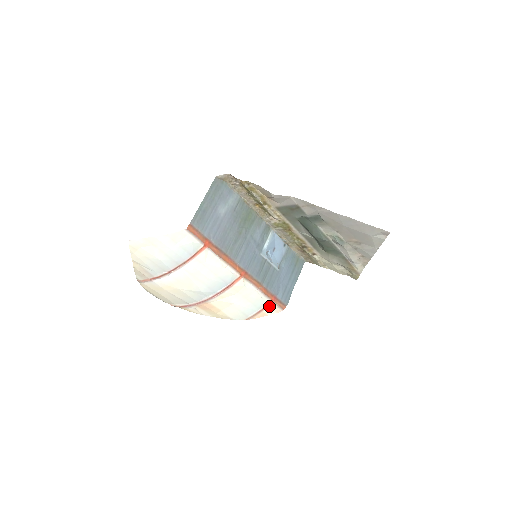
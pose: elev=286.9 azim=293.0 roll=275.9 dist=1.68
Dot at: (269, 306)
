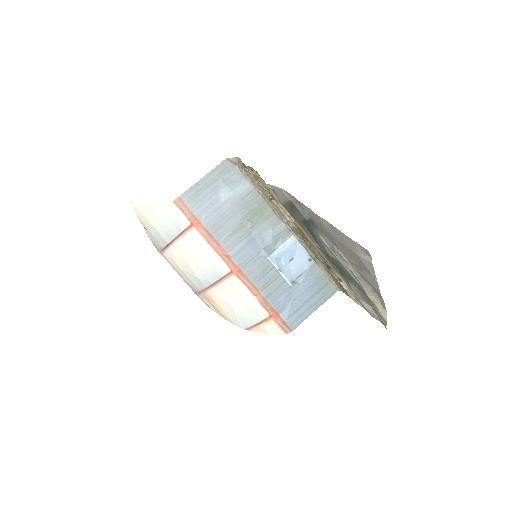
Dot at: (268, 321)
